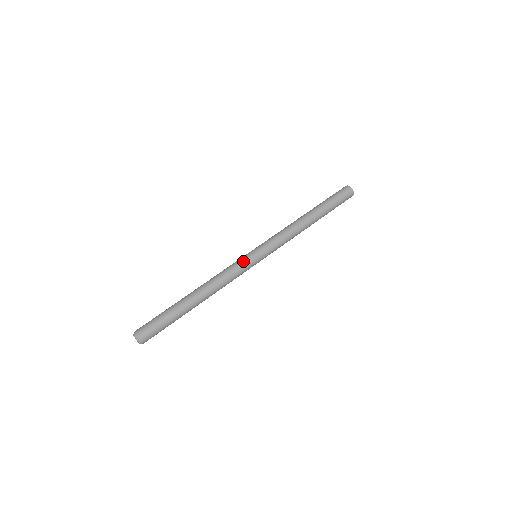
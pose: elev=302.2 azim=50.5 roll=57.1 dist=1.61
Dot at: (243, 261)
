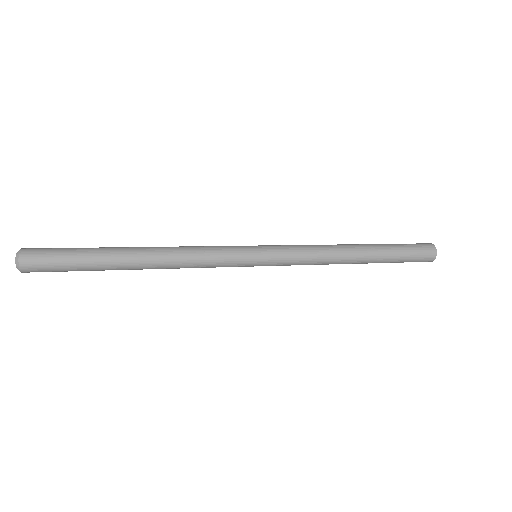
Dot at: (234, 250)
